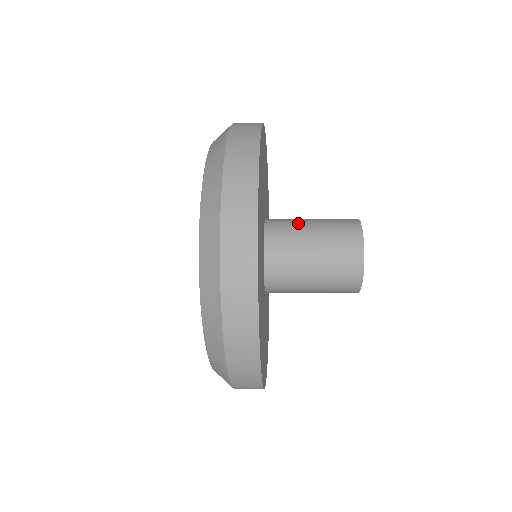
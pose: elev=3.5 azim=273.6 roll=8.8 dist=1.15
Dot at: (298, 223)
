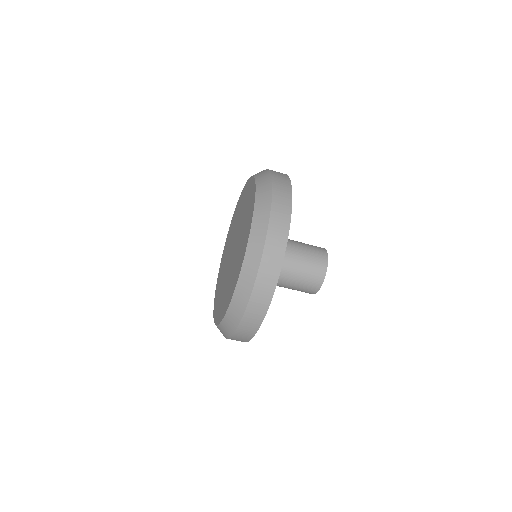
Dot at: occluded
